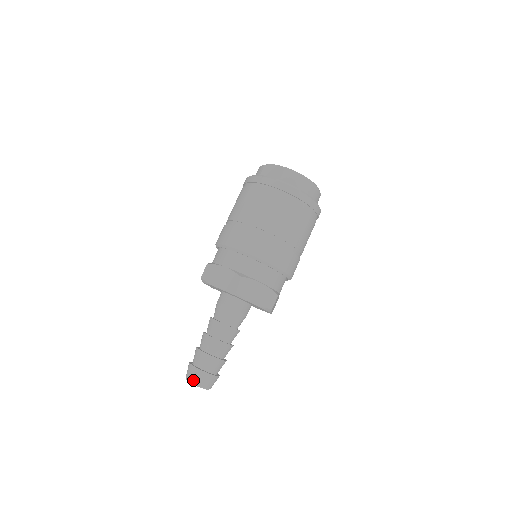
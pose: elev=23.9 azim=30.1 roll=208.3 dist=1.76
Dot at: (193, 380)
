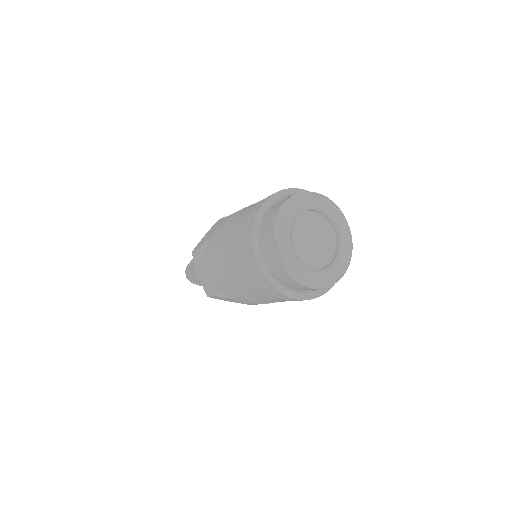
Dot at: occluded
